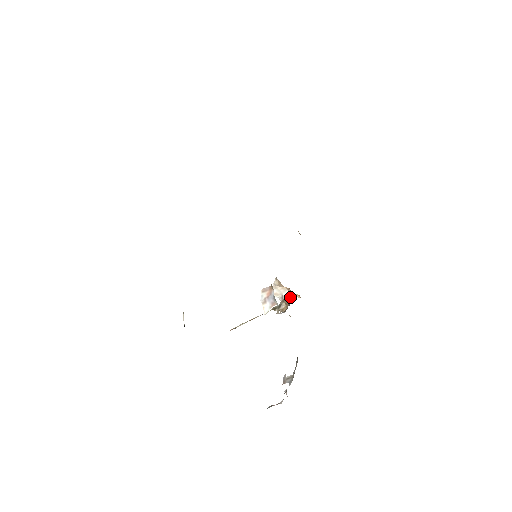
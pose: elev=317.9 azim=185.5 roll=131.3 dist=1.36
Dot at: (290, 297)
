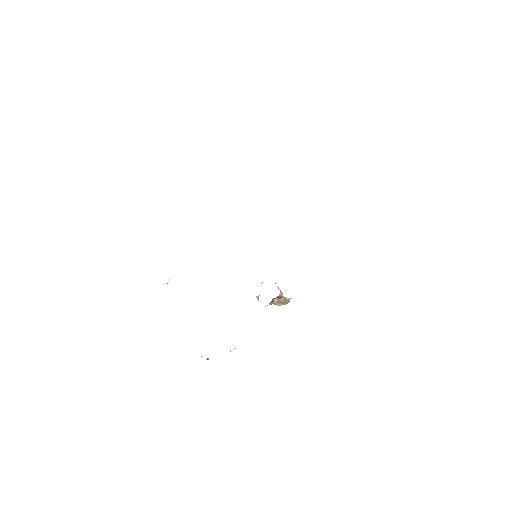
Dot at: occluded
